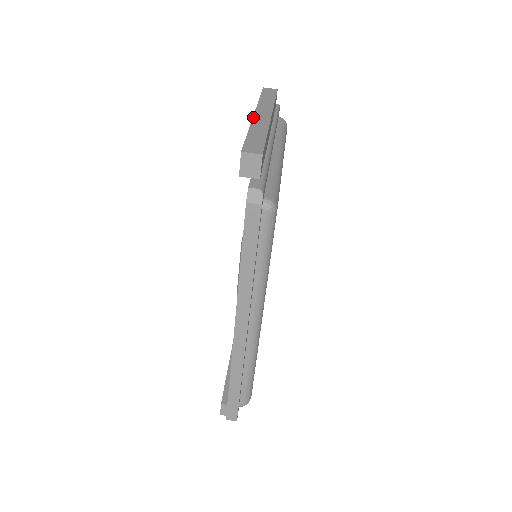
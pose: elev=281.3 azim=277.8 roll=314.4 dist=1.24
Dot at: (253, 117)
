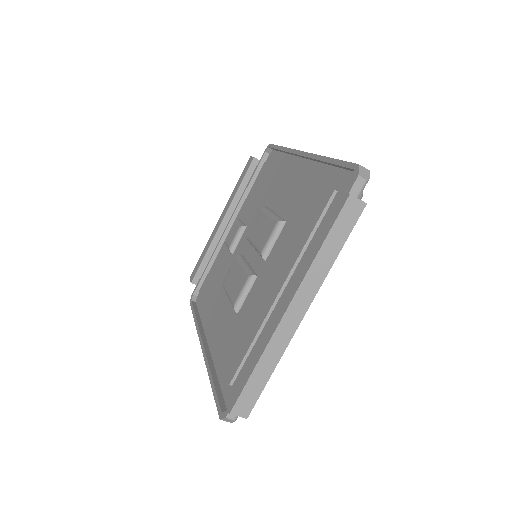
Dot at: (279, 323)
